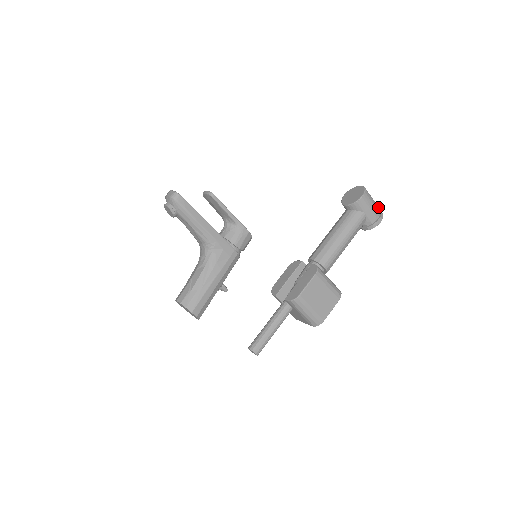
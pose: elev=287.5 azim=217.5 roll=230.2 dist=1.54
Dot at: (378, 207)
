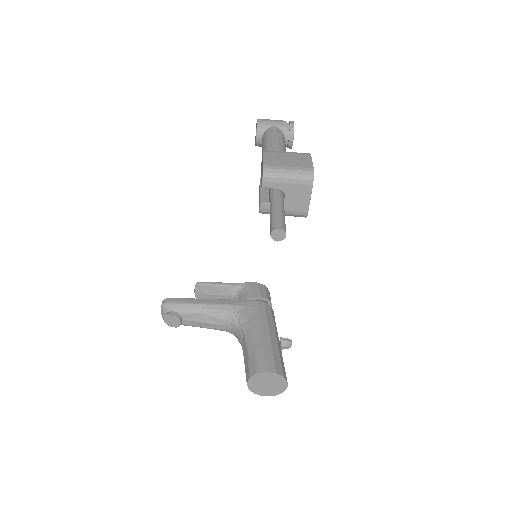
Dot at: occluded
